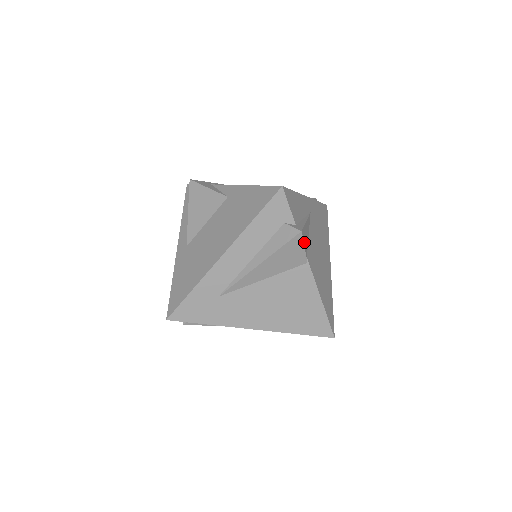
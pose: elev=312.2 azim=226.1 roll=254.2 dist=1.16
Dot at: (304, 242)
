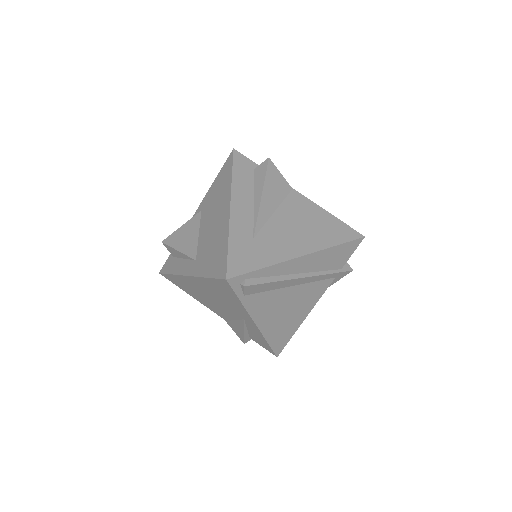
Dot at: (277, 172)
